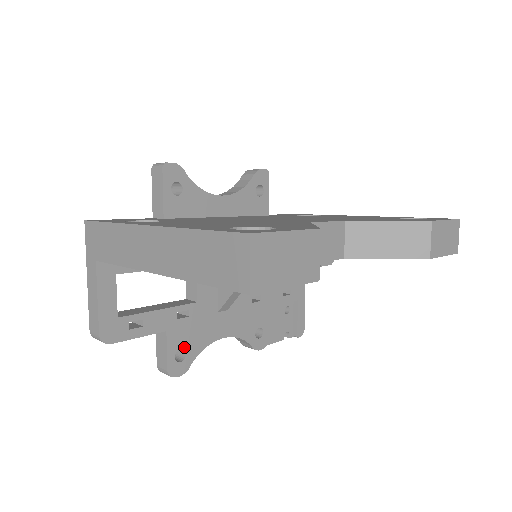
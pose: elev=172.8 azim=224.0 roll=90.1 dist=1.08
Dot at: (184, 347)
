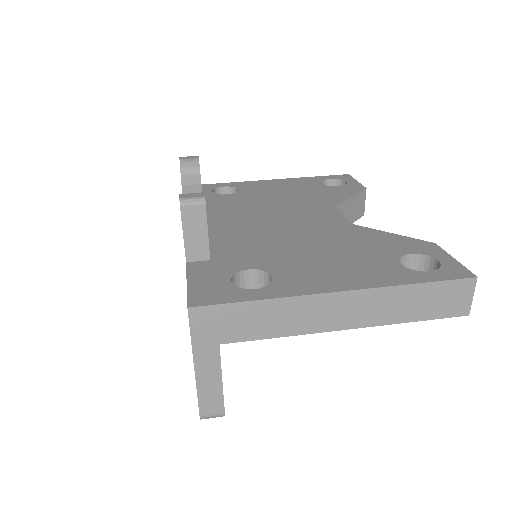
Dot at: occluded
